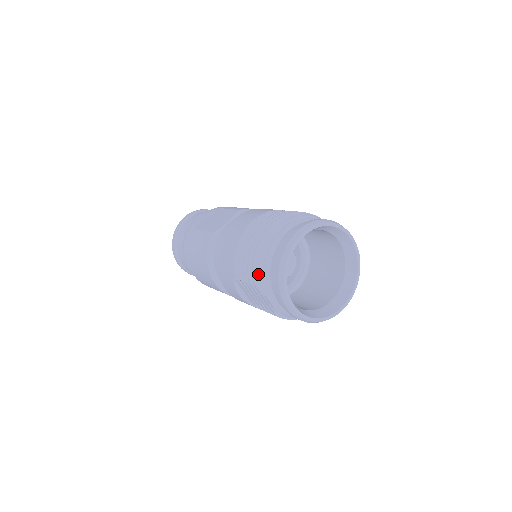
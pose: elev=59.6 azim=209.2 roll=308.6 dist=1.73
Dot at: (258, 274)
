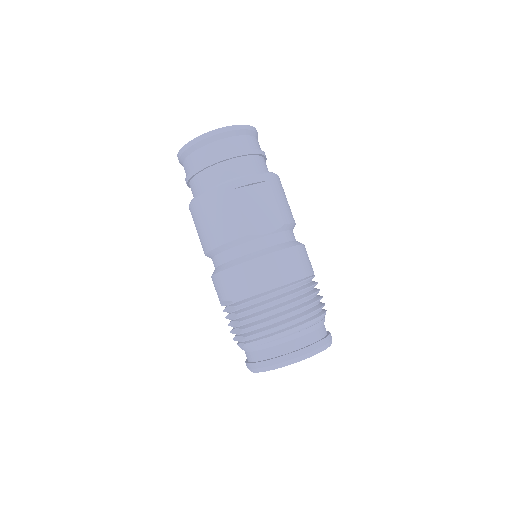
Dot at: (256, 341)
